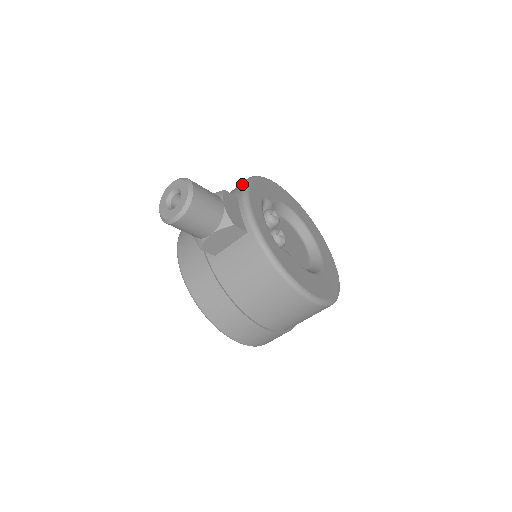
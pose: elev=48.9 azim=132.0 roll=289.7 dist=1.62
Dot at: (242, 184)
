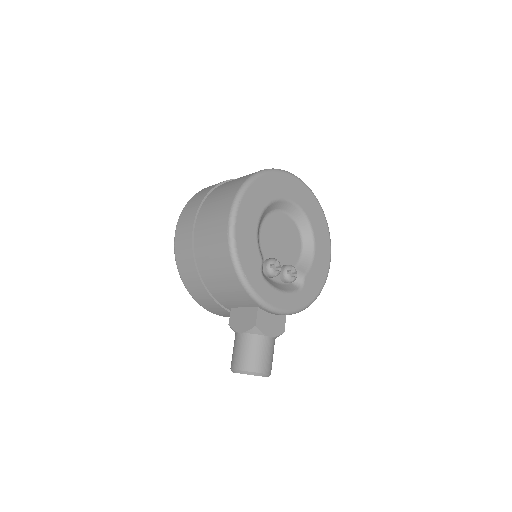
Dot at: (247, 294)
